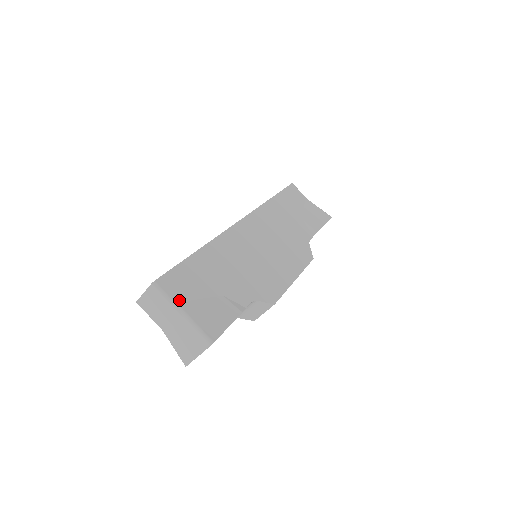
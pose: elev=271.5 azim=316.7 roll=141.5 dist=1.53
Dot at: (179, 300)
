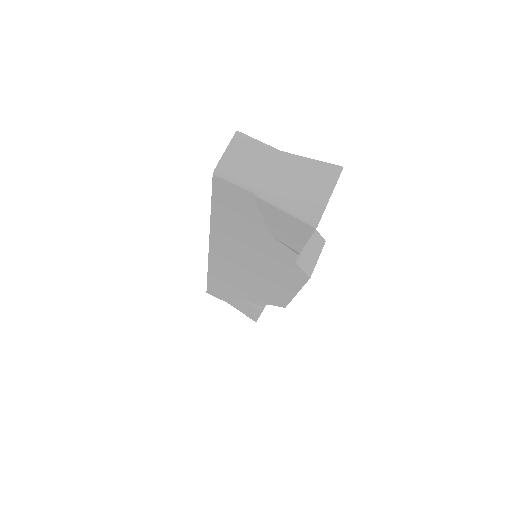
Dot at: occluded
